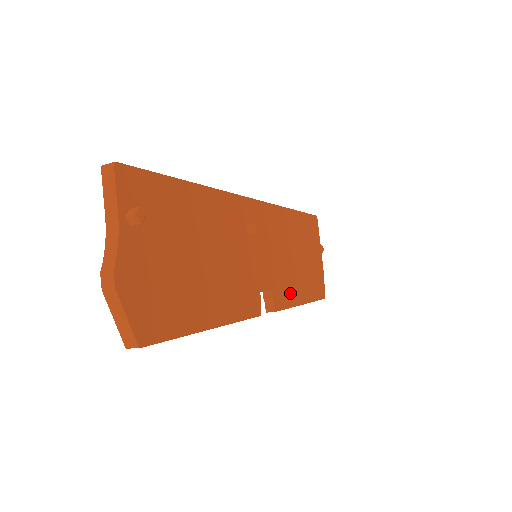
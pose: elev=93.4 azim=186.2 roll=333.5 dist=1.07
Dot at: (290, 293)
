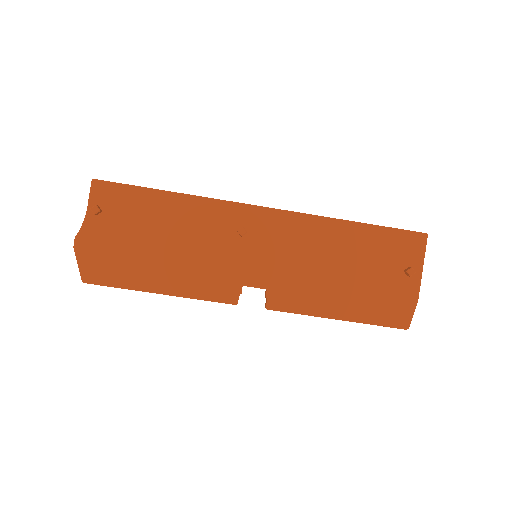
Dot at: (308, 301)
